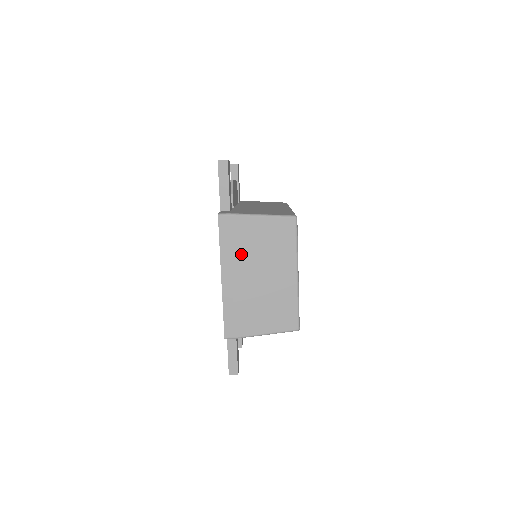
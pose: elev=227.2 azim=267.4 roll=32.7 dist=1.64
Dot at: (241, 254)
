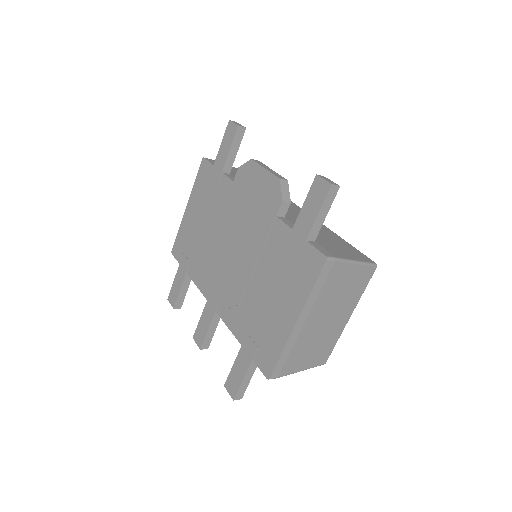
Dot at: (324, 299)
